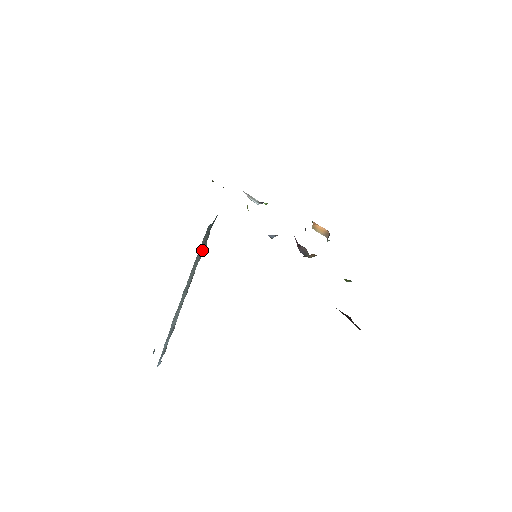
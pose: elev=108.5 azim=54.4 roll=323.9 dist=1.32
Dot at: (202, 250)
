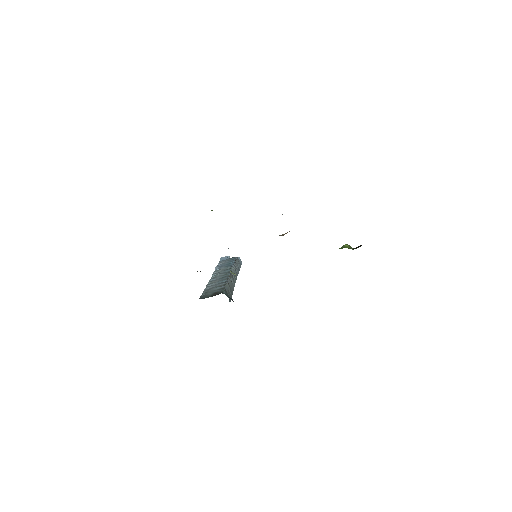
Dot at: (230, 289)
